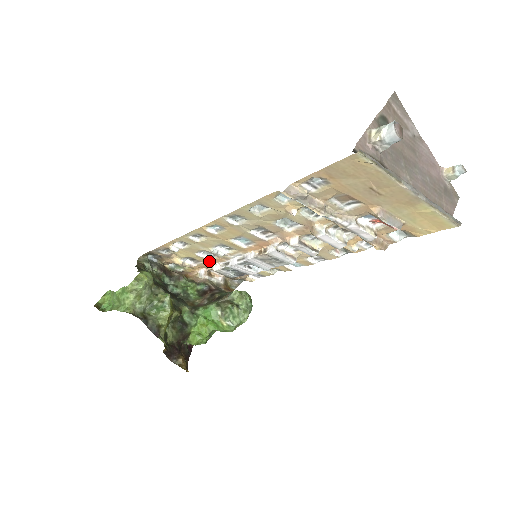
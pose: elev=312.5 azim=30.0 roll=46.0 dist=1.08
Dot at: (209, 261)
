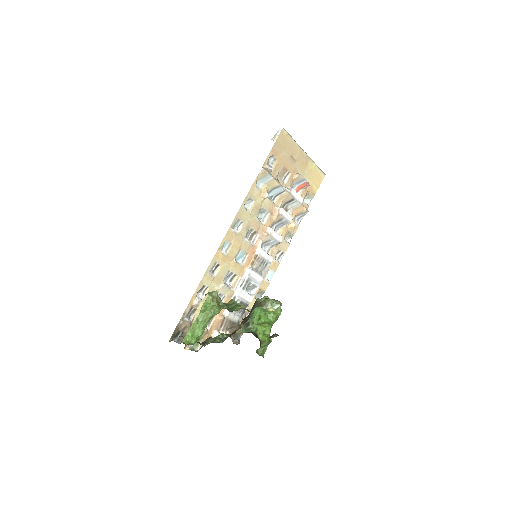
Dot at: occluded
